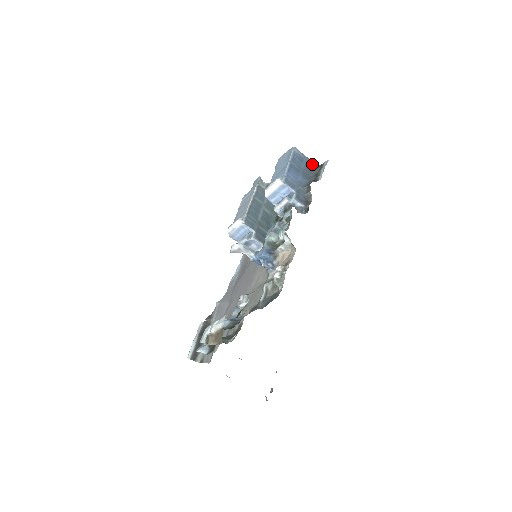
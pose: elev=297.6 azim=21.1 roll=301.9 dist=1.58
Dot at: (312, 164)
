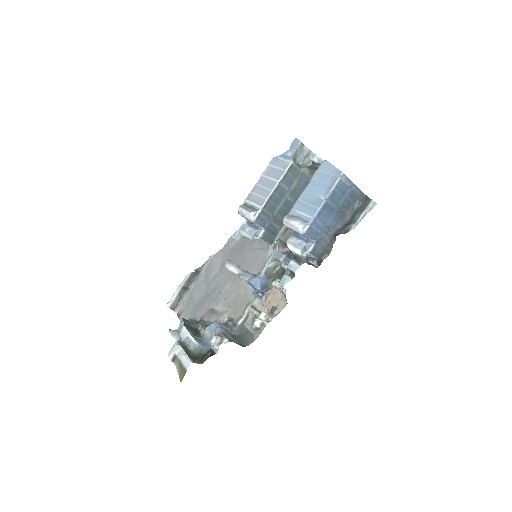
Dot at: (357, 194)
